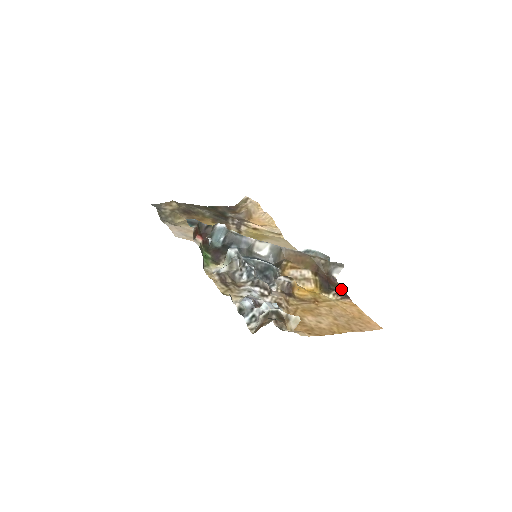
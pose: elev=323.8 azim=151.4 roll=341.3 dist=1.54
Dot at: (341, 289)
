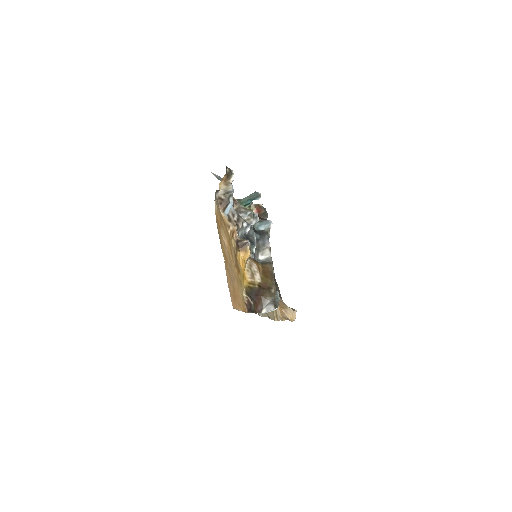
Dot at: (254, 311)
